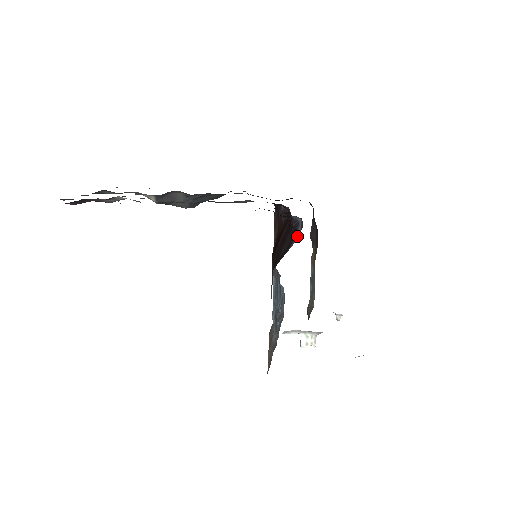
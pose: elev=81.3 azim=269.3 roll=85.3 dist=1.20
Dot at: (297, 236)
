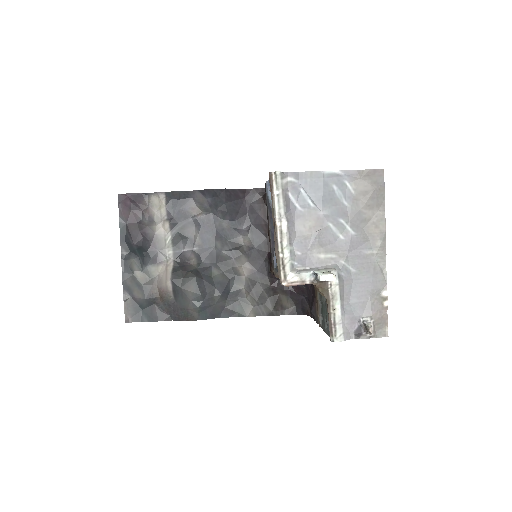
Dot at: occluded
